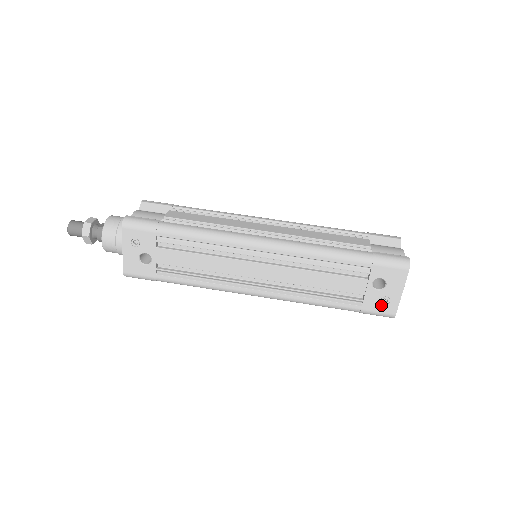
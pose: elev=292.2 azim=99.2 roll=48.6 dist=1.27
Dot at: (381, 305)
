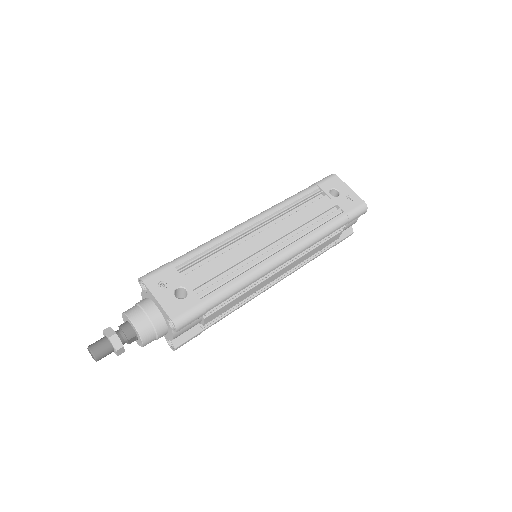
Dot at: (351, 203)
